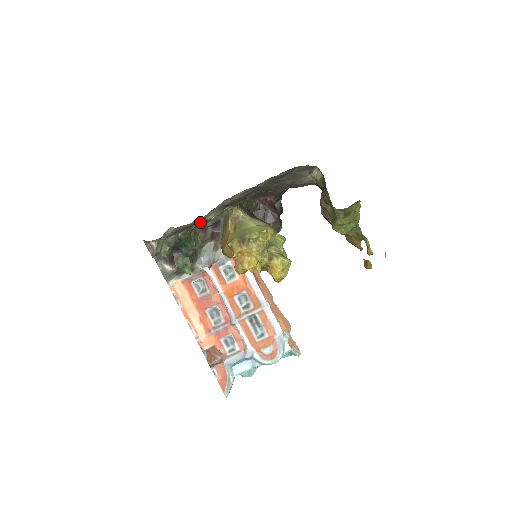
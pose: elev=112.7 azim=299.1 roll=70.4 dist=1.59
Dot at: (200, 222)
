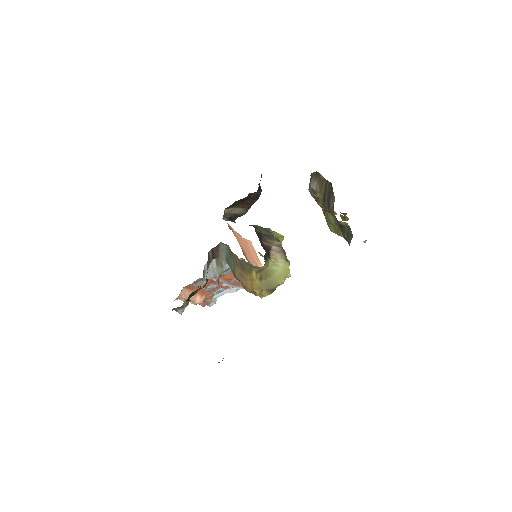
Dot at: occluded
